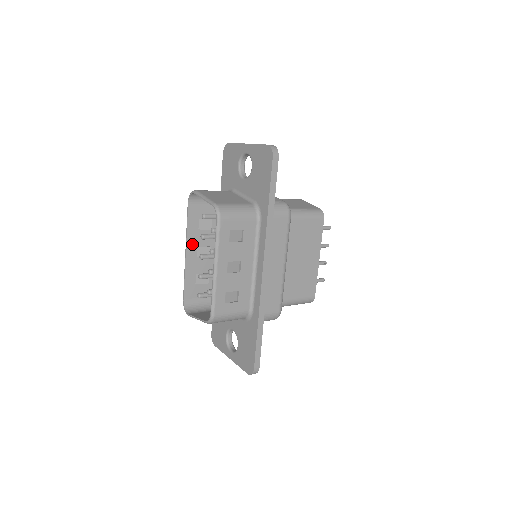
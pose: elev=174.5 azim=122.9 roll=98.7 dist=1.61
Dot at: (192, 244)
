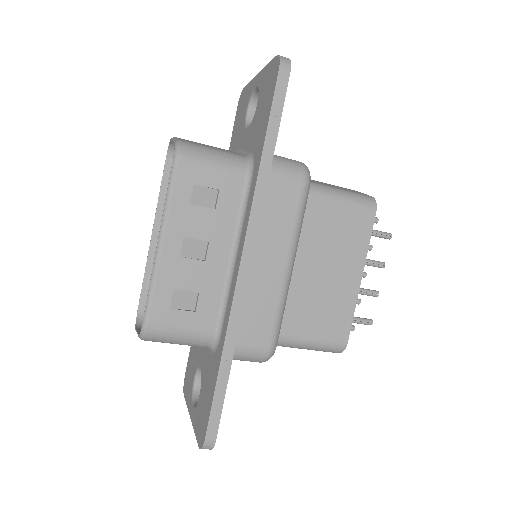
Dot at: occluded
